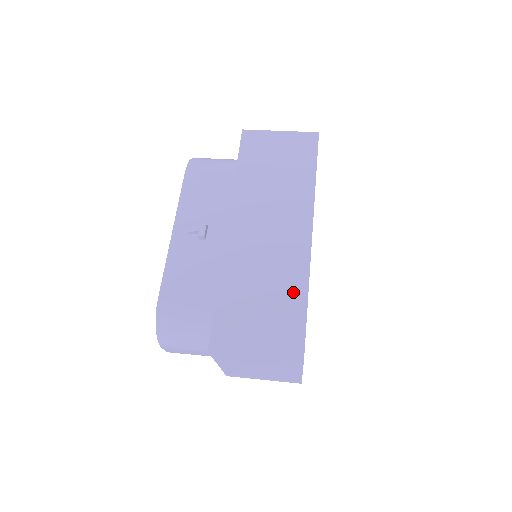
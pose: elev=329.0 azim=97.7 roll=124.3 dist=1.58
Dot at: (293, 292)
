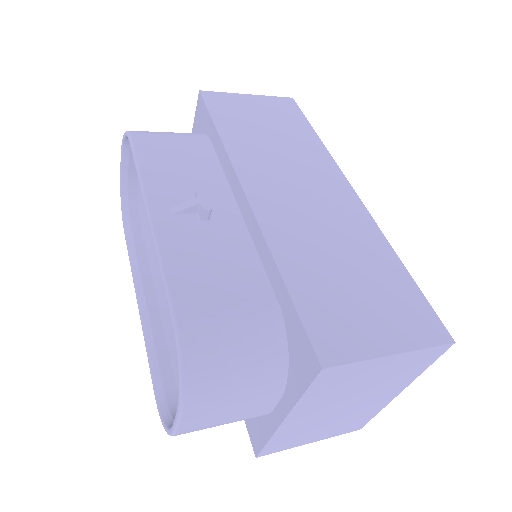
Dot at: (381, 259)
